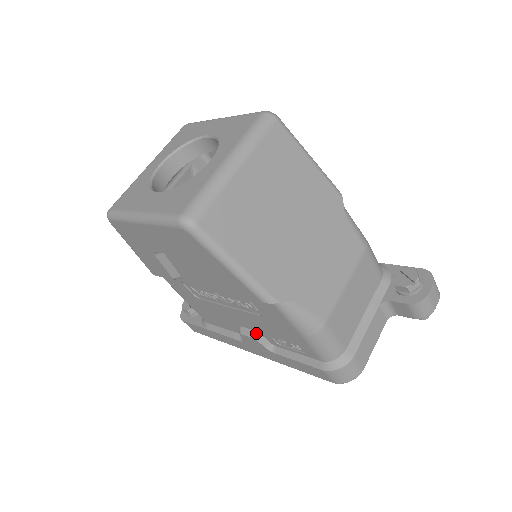
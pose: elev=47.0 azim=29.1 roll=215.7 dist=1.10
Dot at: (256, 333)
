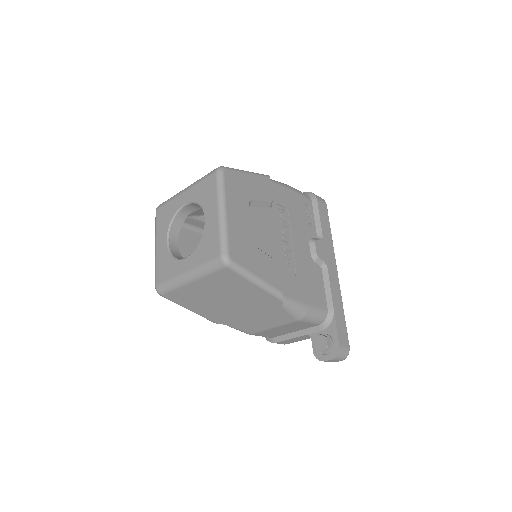
Dot at: occluded
